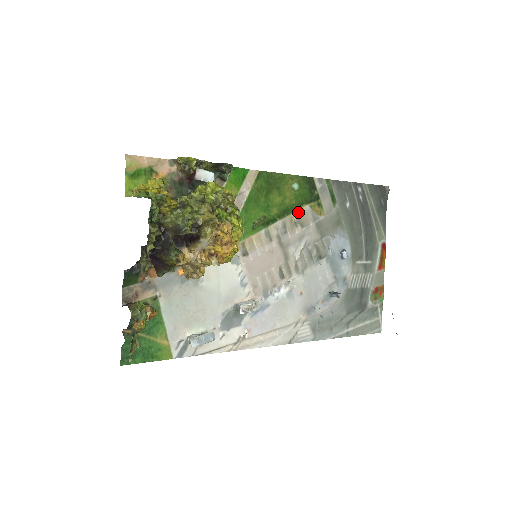
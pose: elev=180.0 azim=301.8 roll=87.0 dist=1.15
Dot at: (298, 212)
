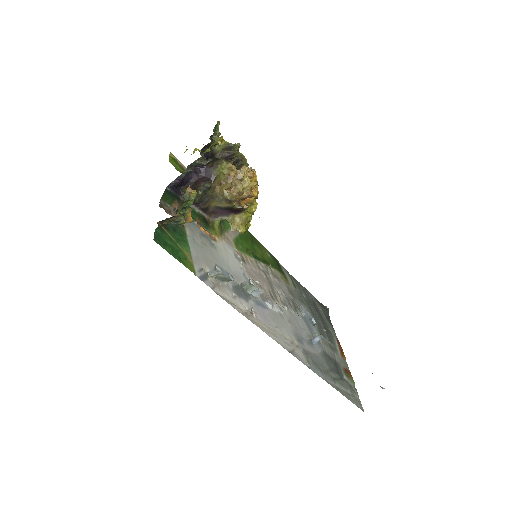
Dot at: (274, 270)
